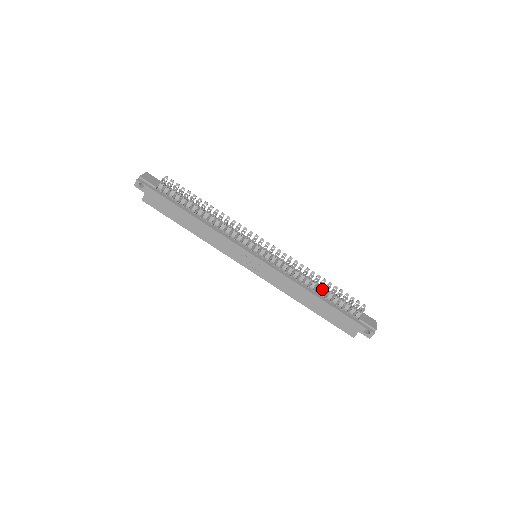
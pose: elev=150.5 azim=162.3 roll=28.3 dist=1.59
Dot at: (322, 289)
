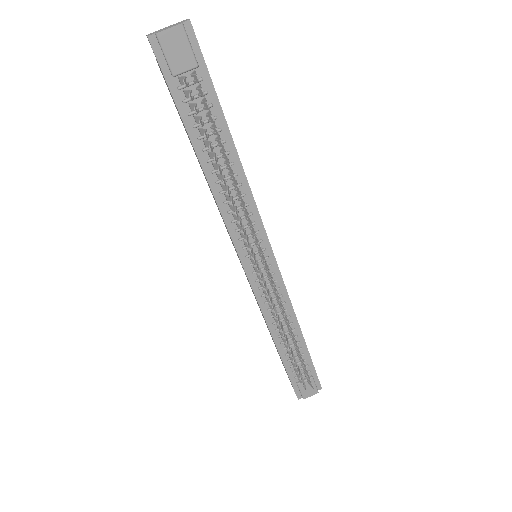
Dot at: (296, 337)
